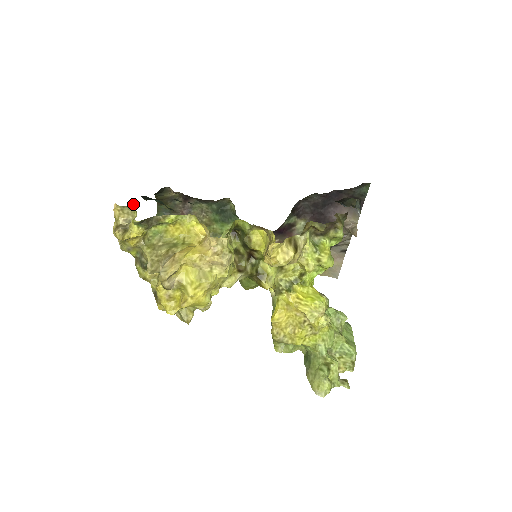
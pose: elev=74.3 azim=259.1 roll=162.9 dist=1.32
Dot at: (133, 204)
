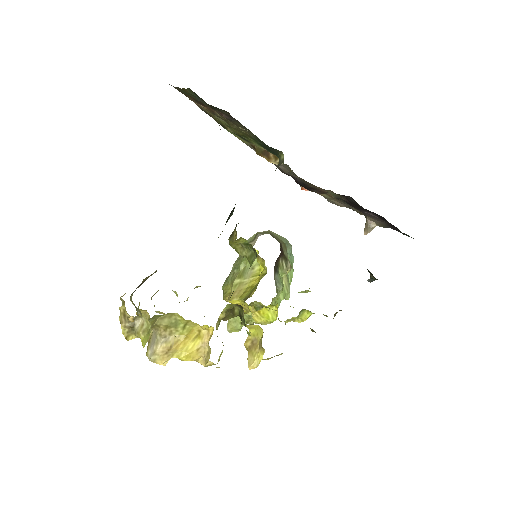
Dot at: occluded
